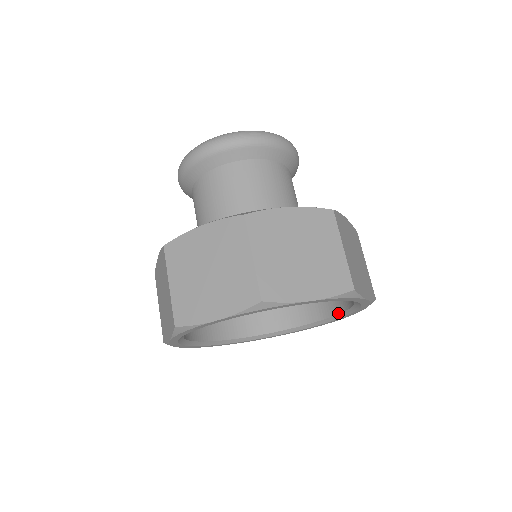
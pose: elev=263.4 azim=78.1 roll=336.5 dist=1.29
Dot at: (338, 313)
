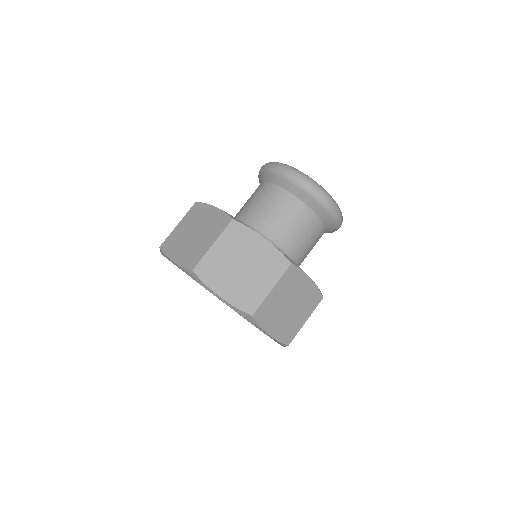
Dot at: occluded
